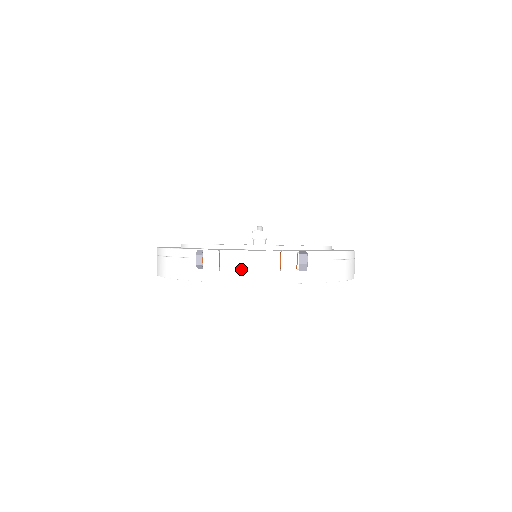
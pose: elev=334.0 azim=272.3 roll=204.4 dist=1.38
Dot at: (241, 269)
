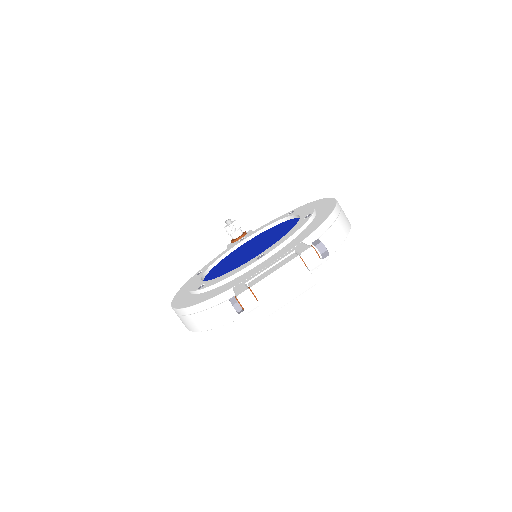
Dot at: (277, 291)
